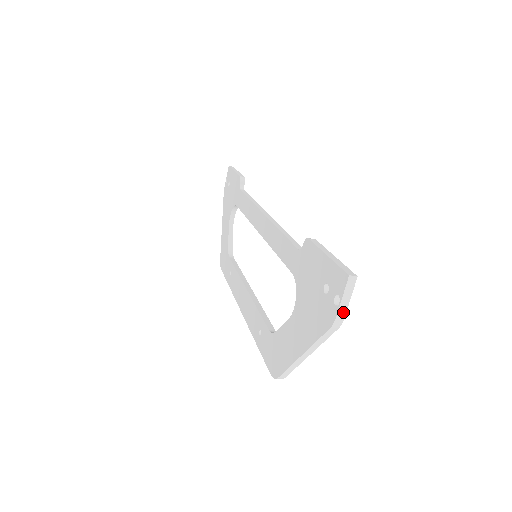
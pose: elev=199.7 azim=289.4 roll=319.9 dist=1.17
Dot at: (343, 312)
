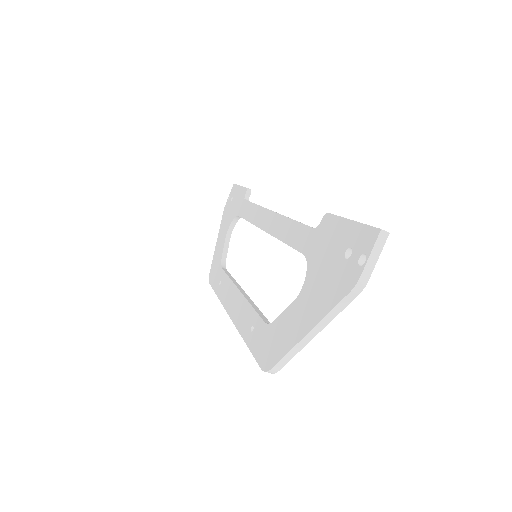
Dot at: (368, 273)
